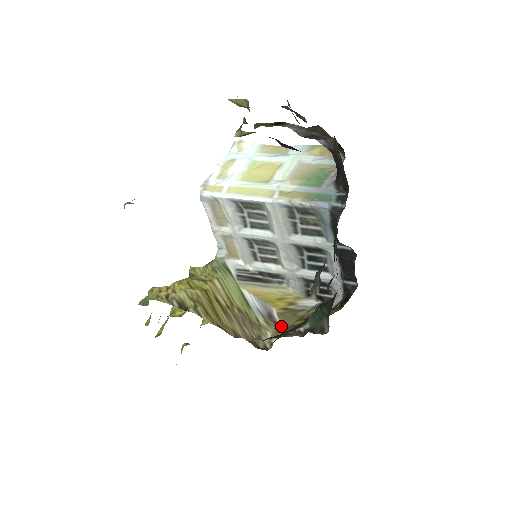
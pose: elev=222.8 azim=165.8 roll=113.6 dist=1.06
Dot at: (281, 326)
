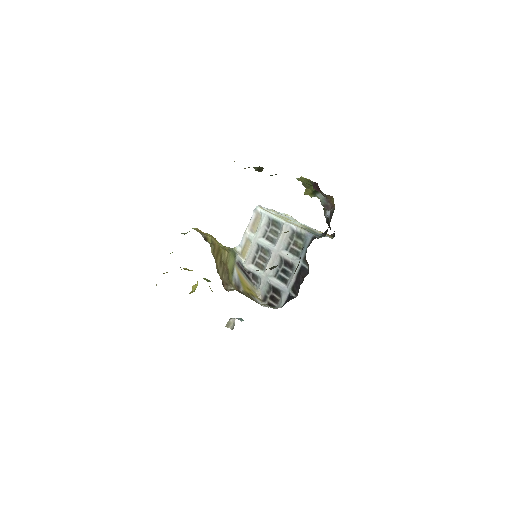
Dot at: (241, 292)
